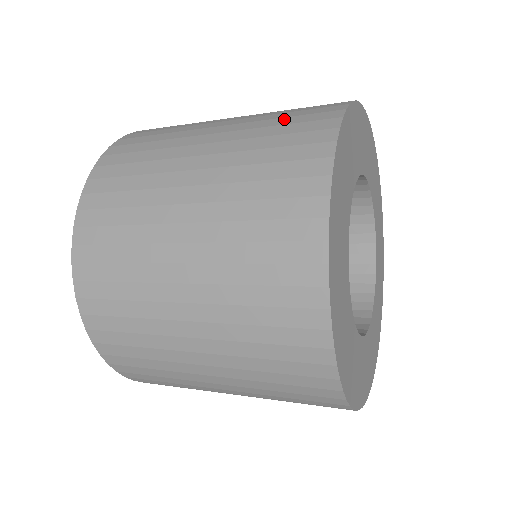
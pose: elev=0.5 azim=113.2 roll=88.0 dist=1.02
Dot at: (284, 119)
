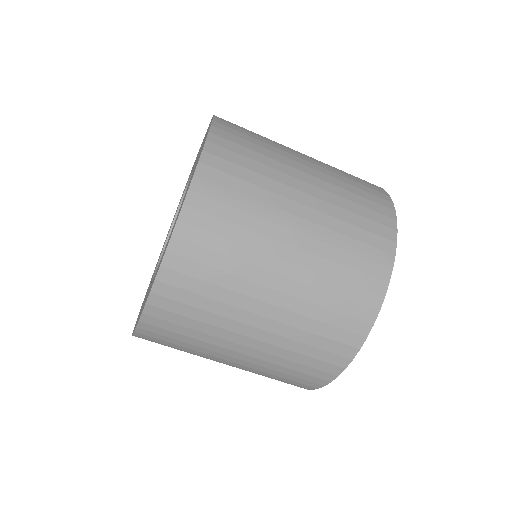
Dot at: occluded
